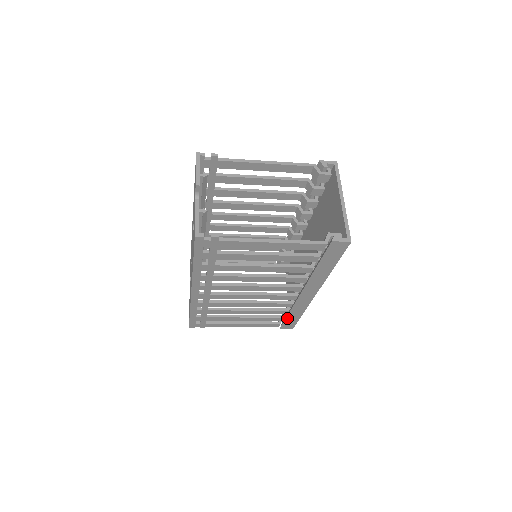
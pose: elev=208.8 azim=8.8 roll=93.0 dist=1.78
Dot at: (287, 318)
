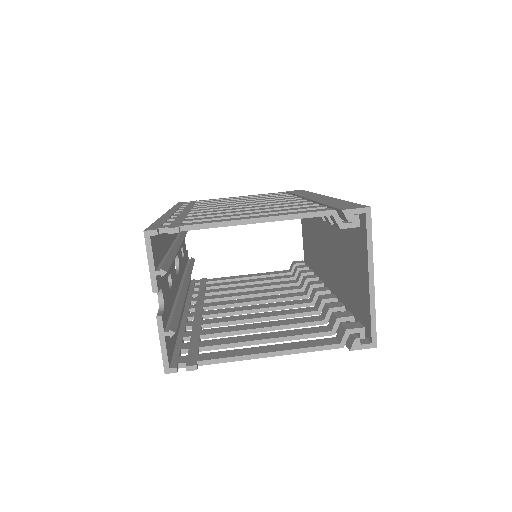
Dot at: occluded
